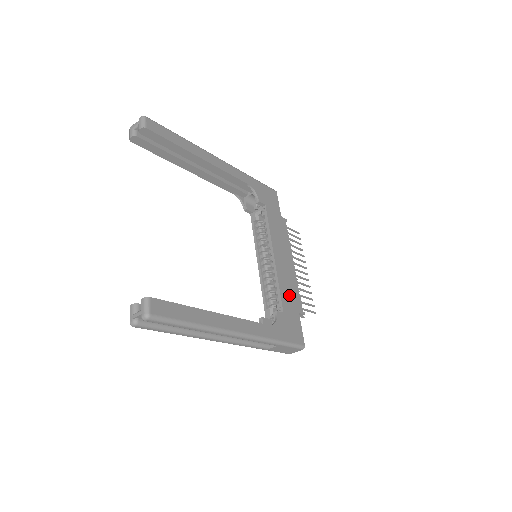
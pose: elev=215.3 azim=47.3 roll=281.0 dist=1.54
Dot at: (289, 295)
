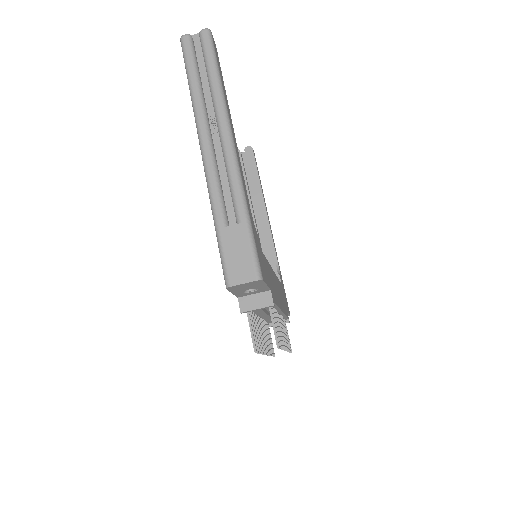
Dot at: (270, 278)
